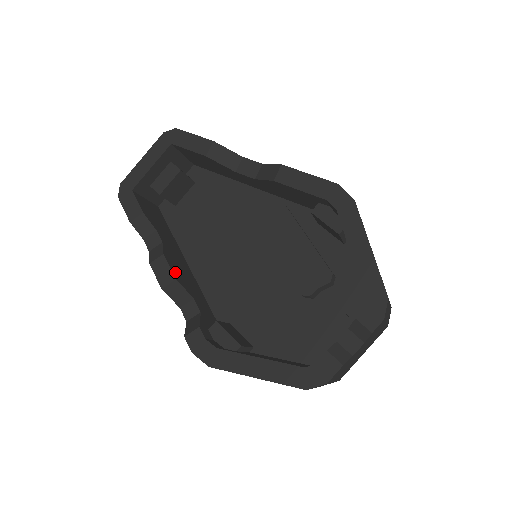
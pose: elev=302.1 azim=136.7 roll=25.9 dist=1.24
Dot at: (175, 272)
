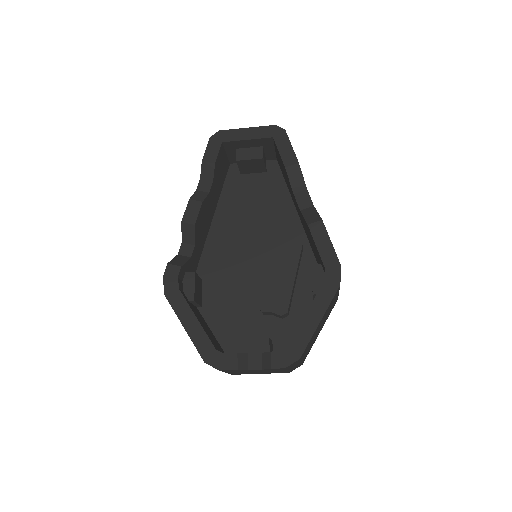
Dot at: (199, 219)
